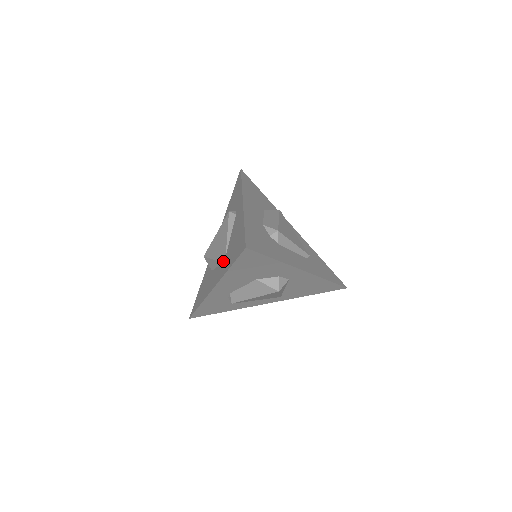
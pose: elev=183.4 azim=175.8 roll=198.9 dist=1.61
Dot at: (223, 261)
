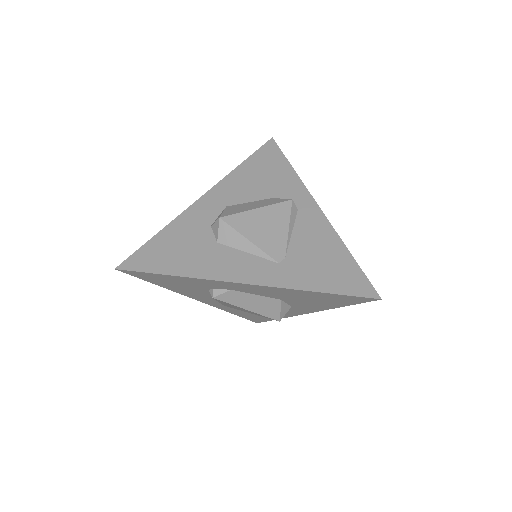
Dot at: (279, 261)
